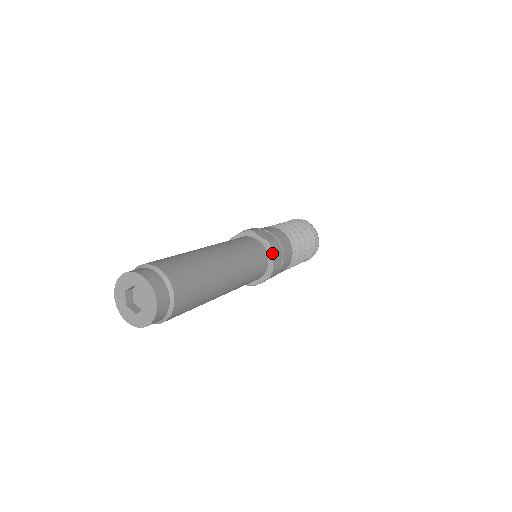
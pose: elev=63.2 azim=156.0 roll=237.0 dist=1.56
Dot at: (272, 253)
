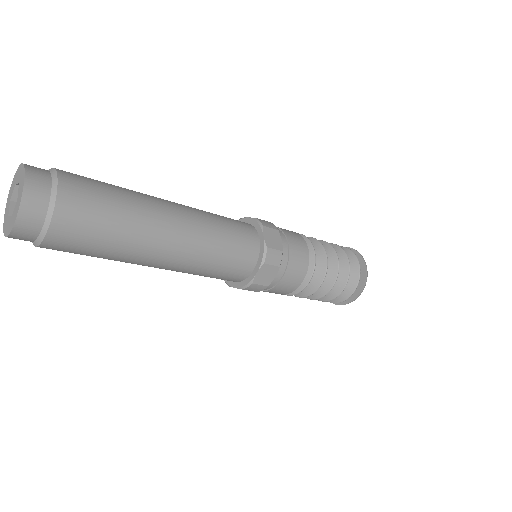
Dot at: (262, 264)
